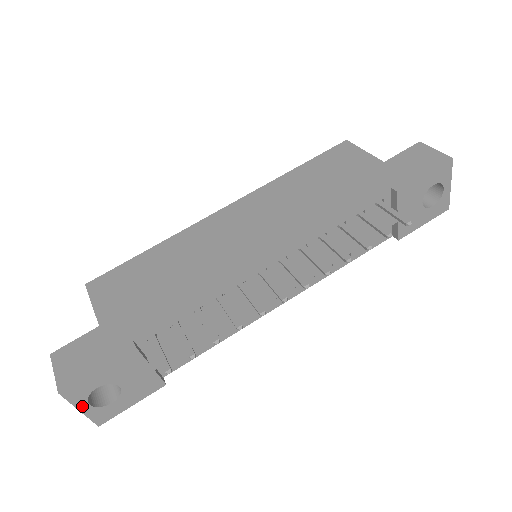
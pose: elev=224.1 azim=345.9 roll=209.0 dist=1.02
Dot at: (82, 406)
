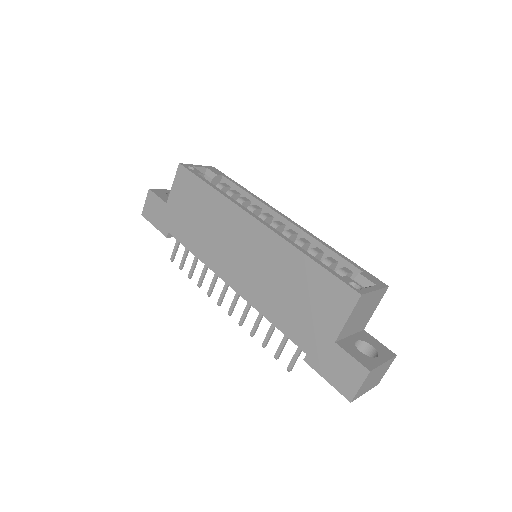
Dot at: occluded
